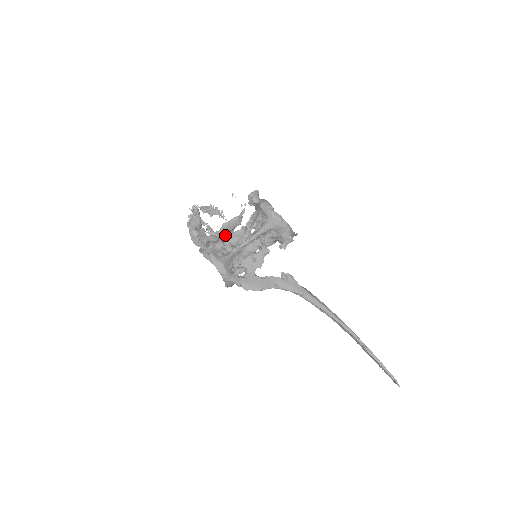
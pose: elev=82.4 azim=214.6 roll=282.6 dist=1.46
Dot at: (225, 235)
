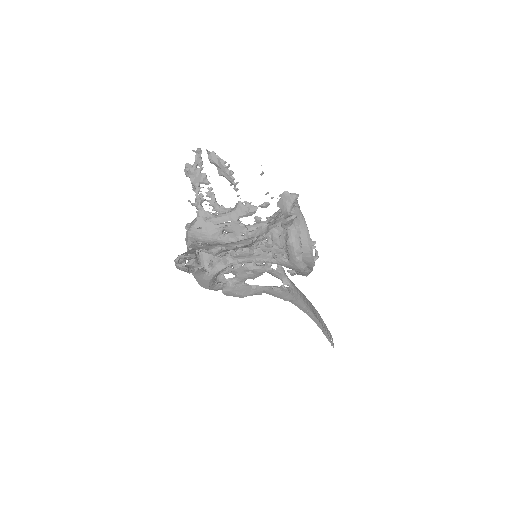
Dot at: occluded
